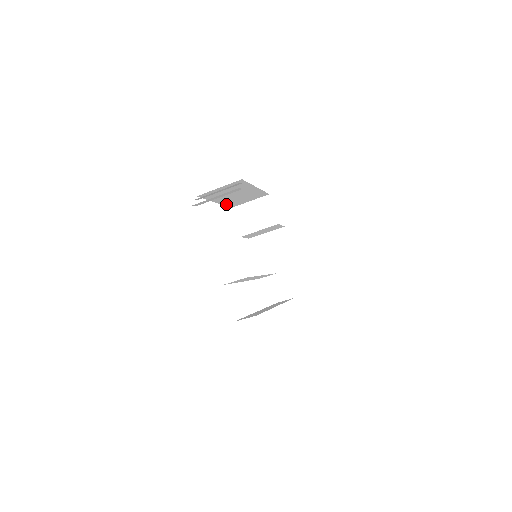
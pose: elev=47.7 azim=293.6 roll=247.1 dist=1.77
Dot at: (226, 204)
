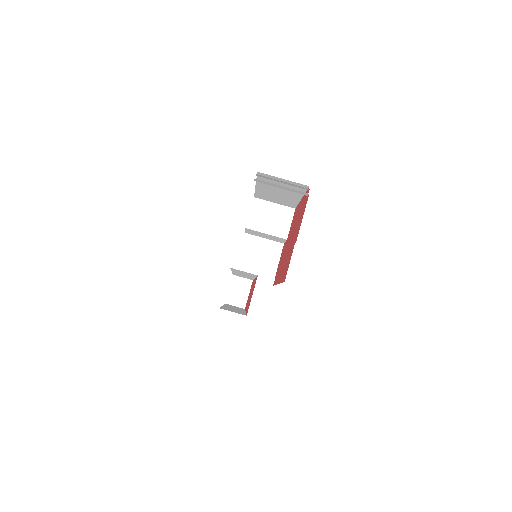
Dot at: (257, 192)
